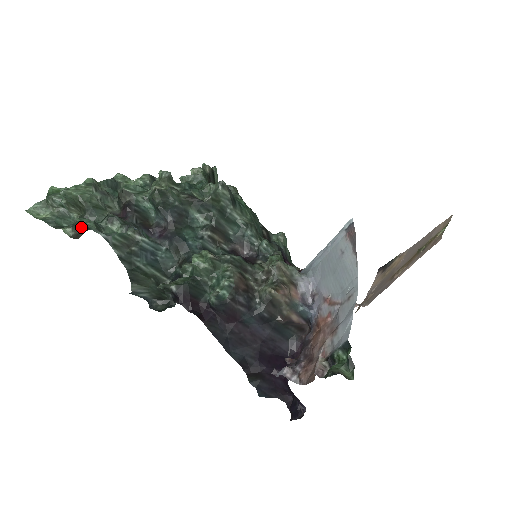
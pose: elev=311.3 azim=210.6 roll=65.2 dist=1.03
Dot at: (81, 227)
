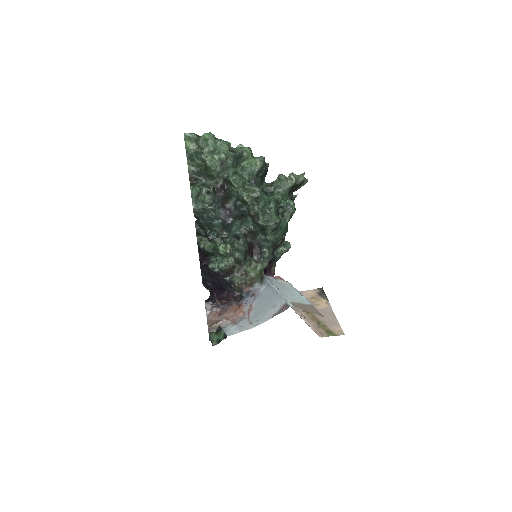
Dot at: (197, 174)
